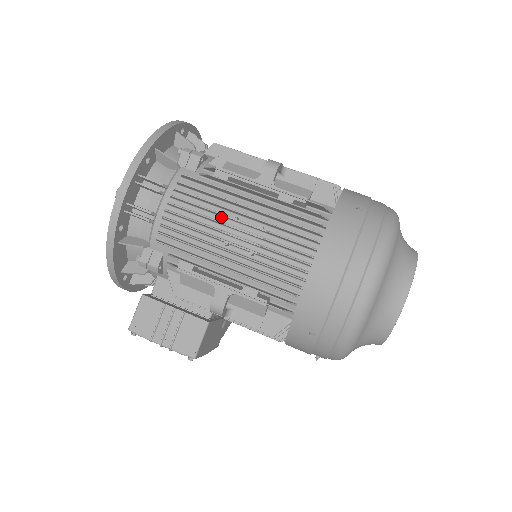
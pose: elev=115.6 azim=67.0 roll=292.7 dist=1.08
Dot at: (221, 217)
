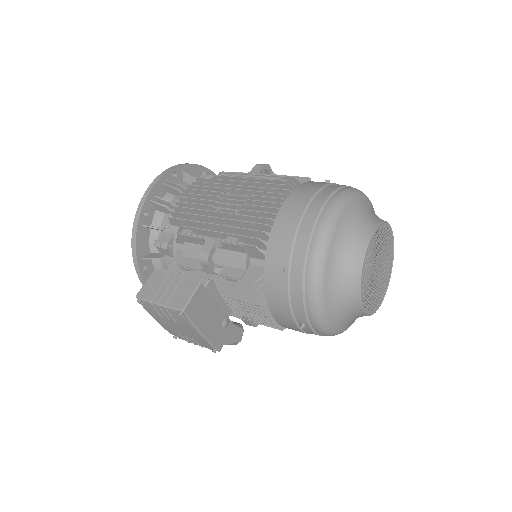
Dot at: occluded
